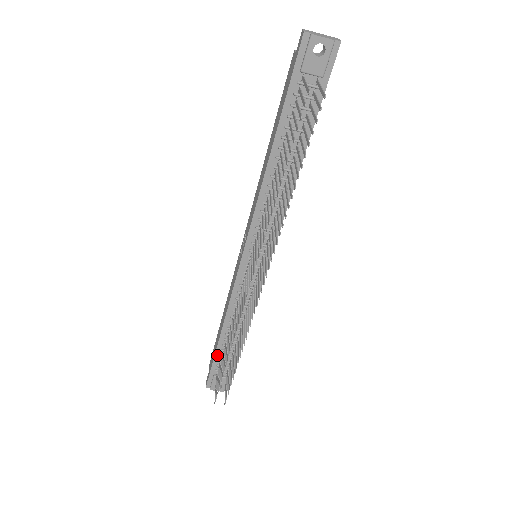
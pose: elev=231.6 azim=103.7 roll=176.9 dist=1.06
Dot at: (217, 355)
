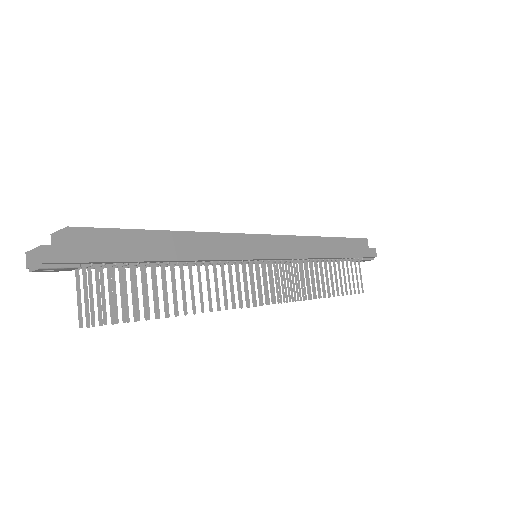
Dot at: occluded
